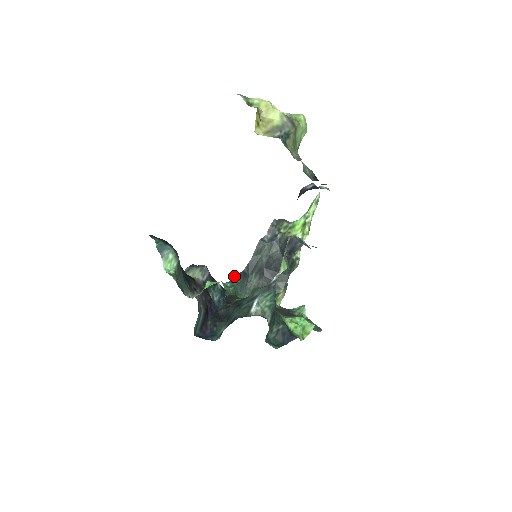
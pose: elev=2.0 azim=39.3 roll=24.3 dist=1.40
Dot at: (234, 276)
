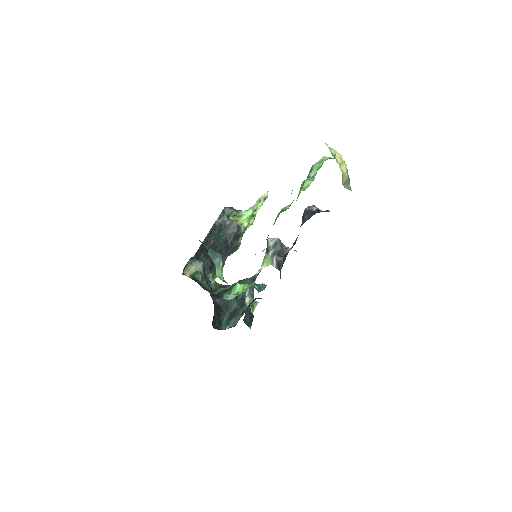
Dot at: occluded
